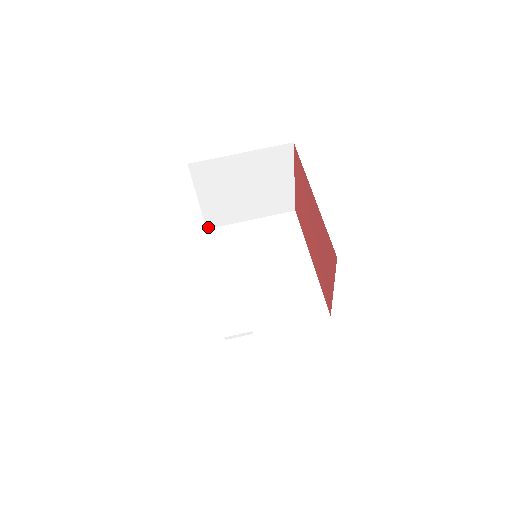
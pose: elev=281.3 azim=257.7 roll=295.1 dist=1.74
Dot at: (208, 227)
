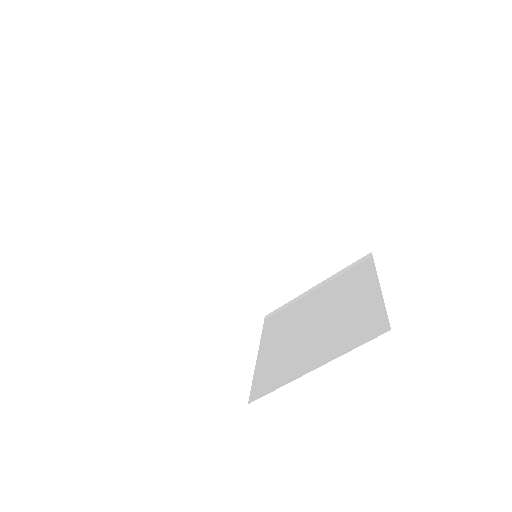
Dot at: (152, 187)
